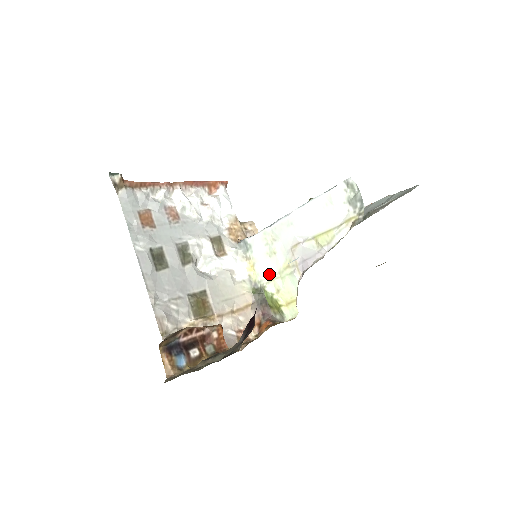
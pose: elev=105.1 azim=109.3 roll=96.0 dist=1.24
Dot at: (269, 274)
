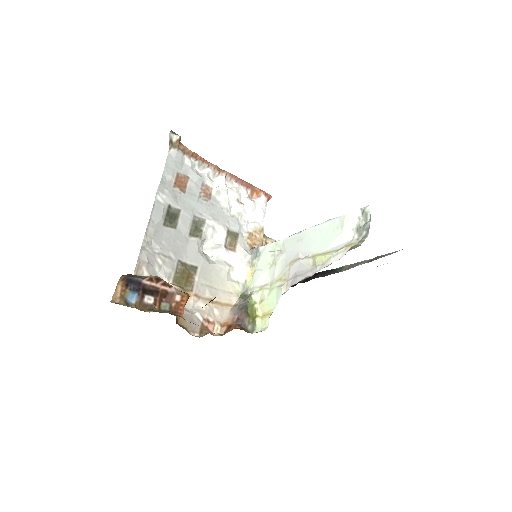
Dot at: (262, 284)
